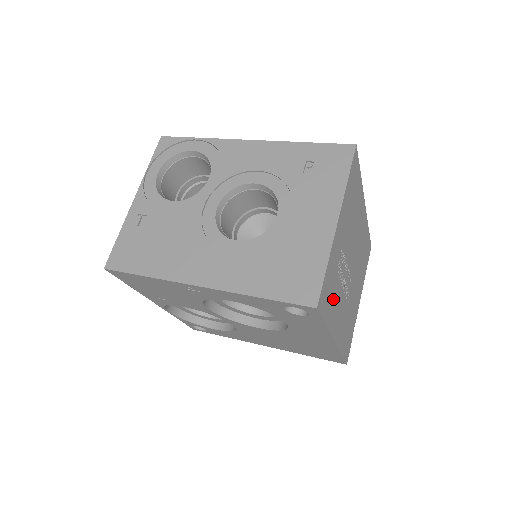
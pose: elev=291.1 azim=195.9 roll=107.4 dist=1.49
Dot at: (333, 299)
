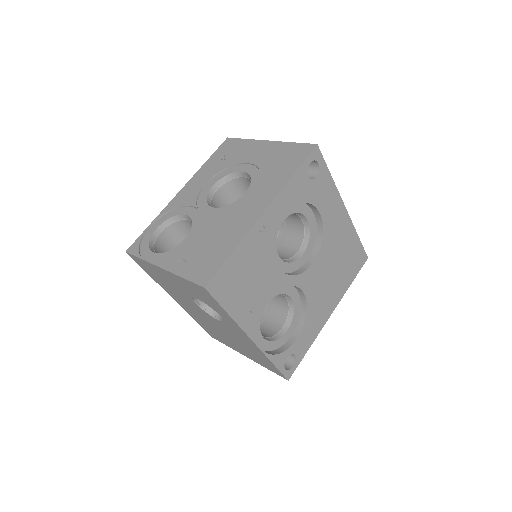
Dot at: occluded
